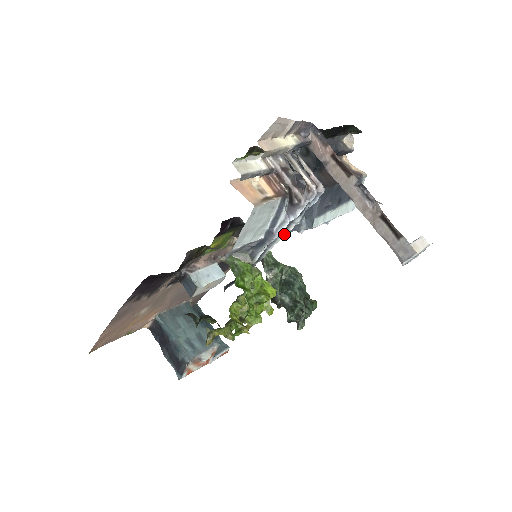
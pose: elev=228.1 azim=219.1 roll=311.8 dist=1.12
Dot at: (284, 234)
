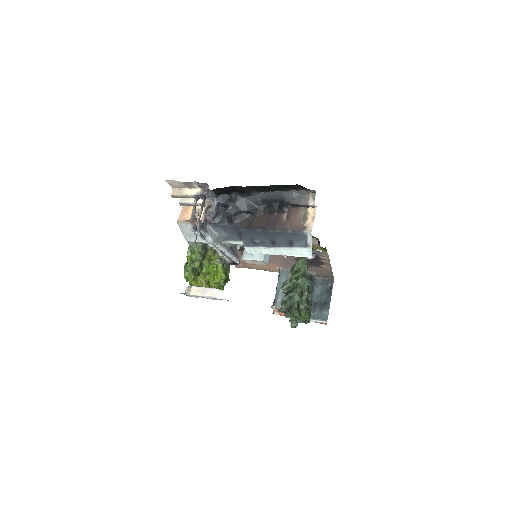
Dot at: (217, 246)
